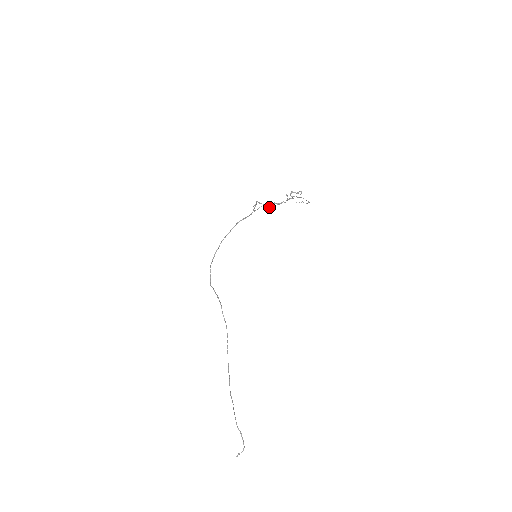
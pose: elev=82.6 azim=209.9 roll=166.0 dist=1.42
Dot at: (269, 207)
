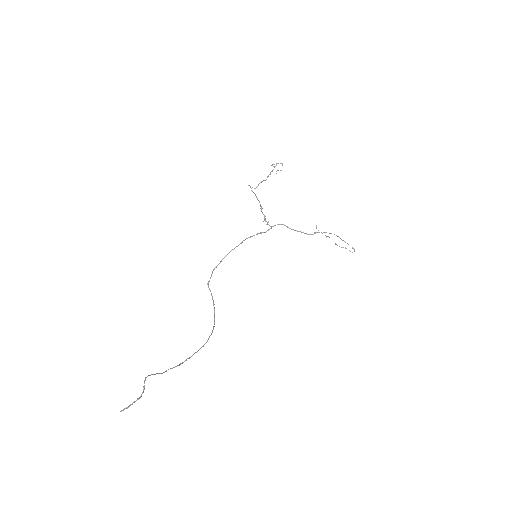
Dot at: occluded
